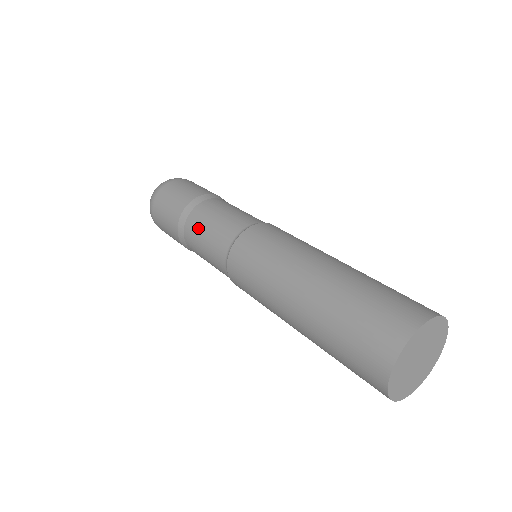
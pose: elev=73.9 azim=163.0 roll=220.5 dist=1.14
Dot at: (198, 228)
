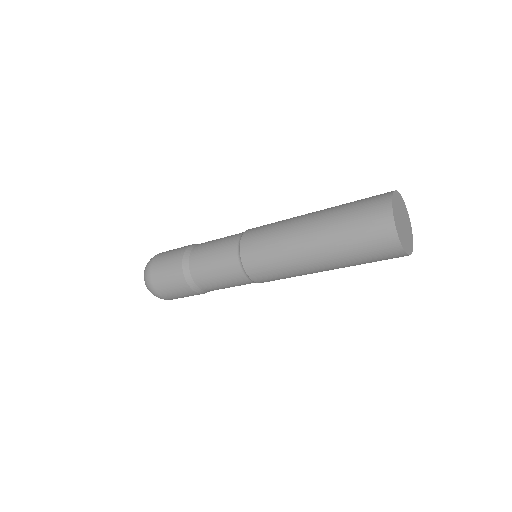
Dot at: (203, 256)
